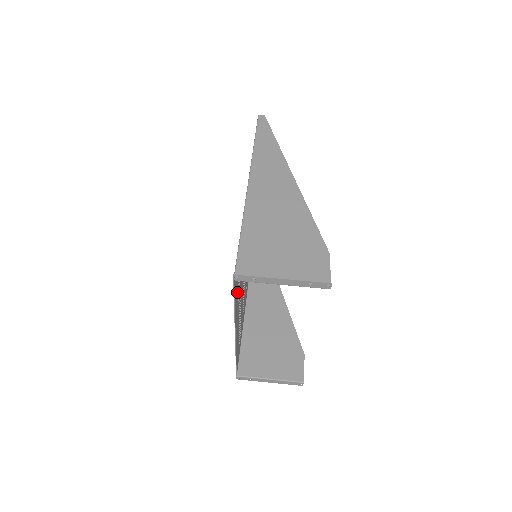
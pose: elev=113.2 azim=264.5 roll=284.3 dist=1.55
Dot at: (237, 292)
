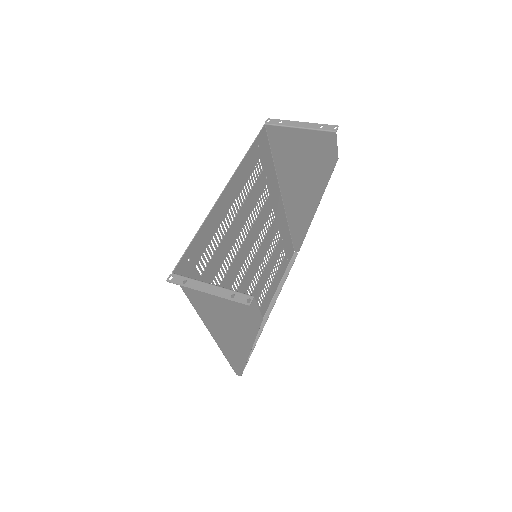
Dot at: (250, 168)
